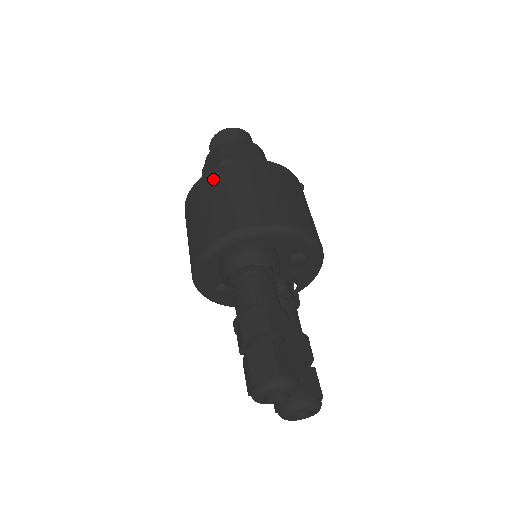
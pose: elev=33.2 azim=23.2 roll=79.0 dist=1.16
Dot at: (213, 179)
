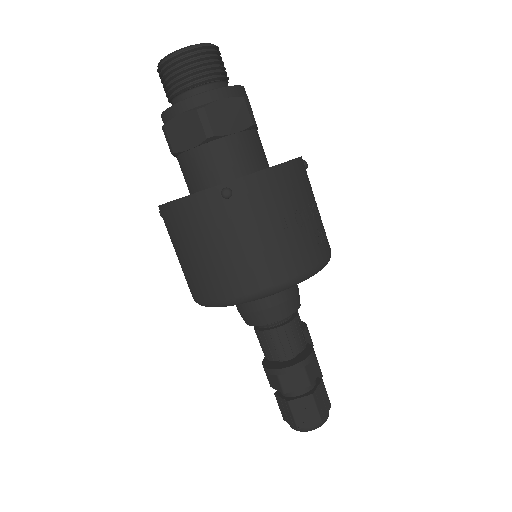
Dot at: (221, 204)
